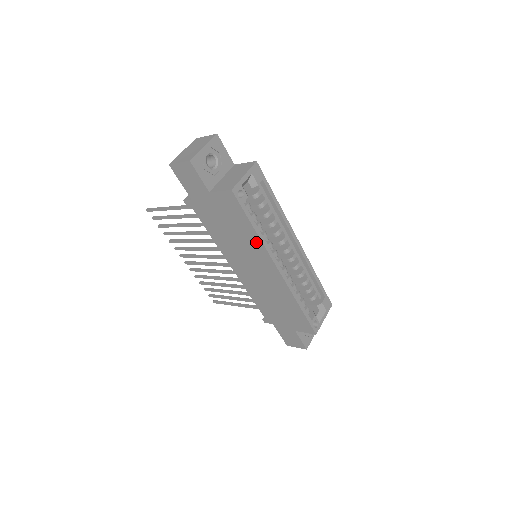
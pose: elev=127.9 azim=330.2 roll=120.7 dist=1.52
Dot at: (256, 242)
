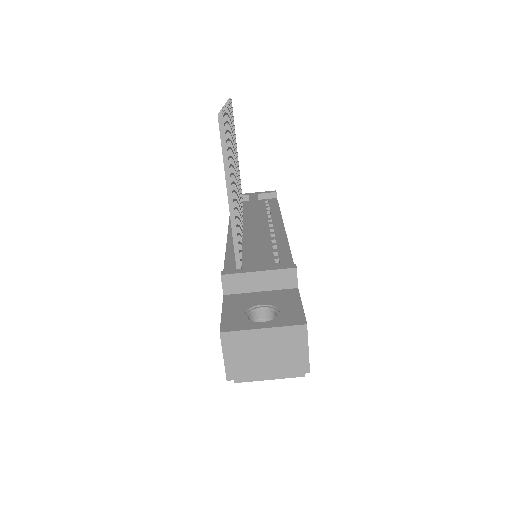
Dot at: occluded
